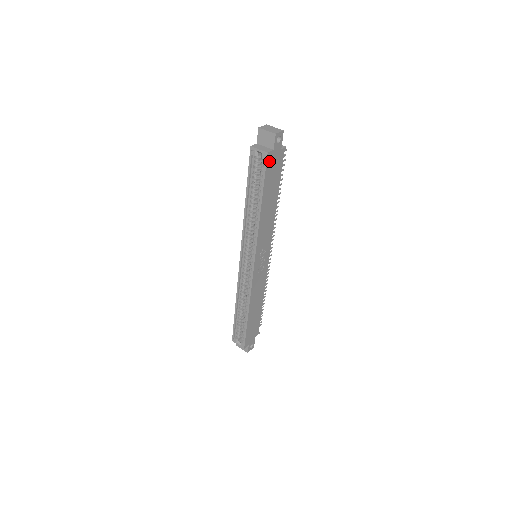
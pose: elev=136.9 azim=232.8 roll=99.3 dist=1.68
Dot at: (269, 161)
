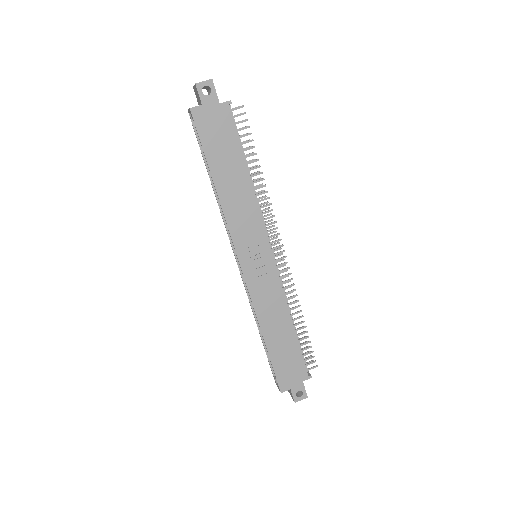
Dot at: (200, 119)
